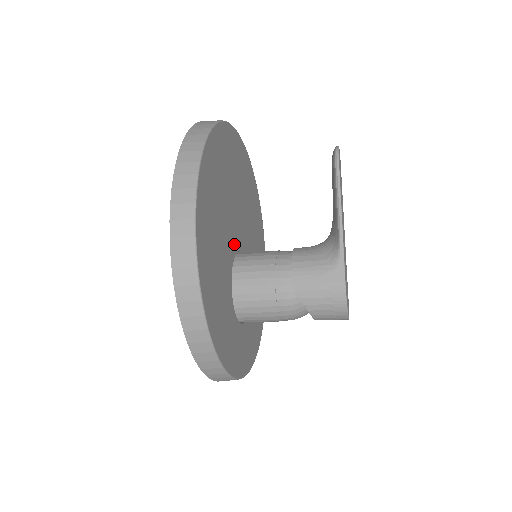
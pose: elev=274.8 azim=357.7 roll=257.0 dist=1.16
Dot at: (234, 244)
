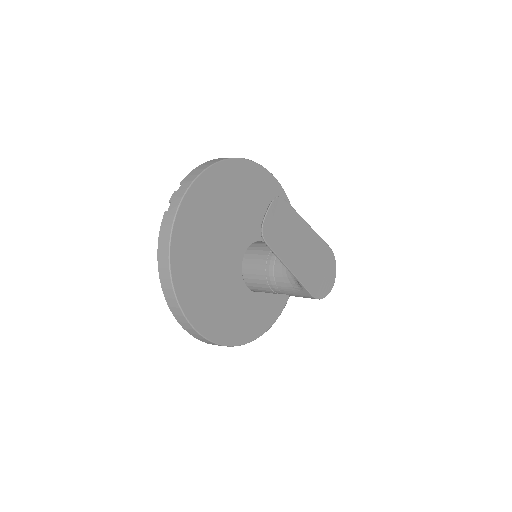
Dot at: (236, 265)
